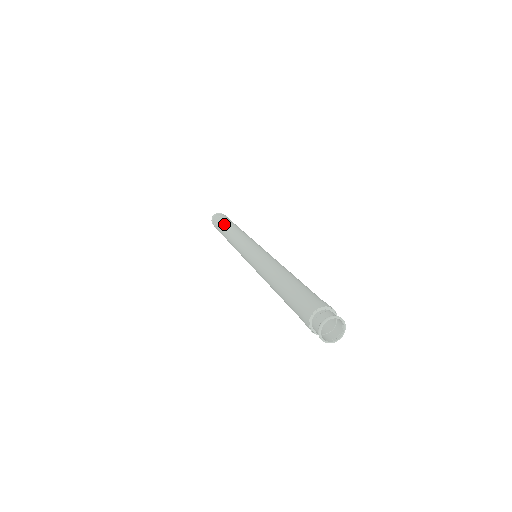
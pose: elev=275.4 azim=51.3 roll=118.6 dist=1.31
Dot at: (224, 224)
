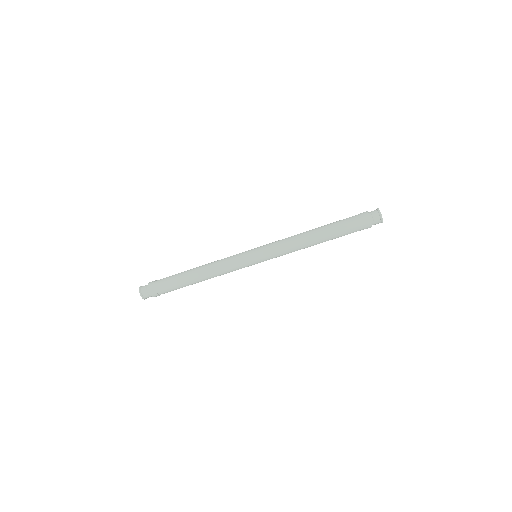
Dot at: (179, 275)
